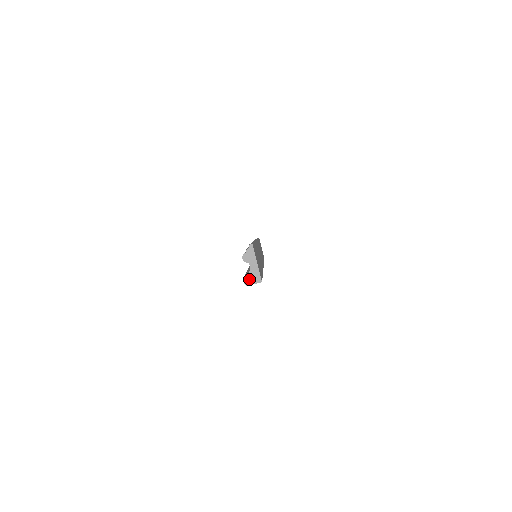
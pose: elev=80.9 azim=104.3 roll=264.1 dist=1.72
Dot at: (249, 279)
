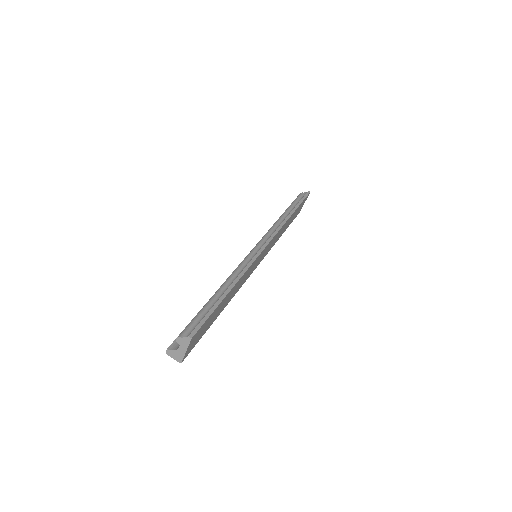
Dot at: (172, 353)
